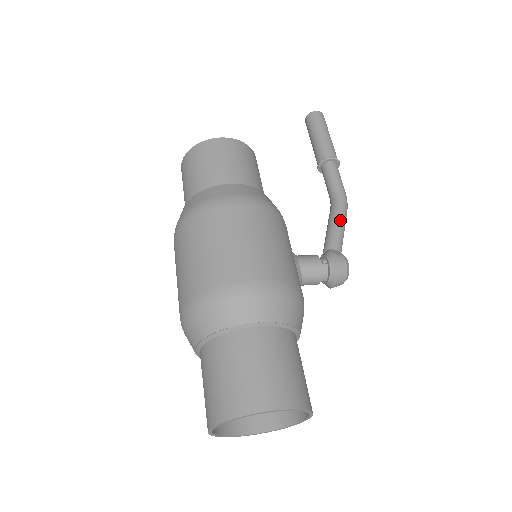
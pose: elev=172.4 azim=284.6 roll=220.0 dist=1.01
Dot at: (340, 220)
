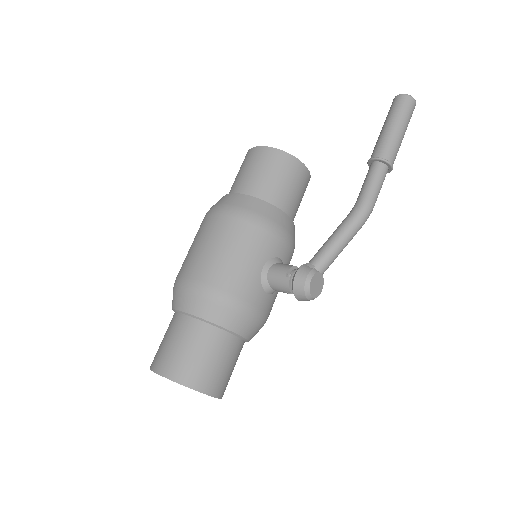
Dot at: (338, 233)
